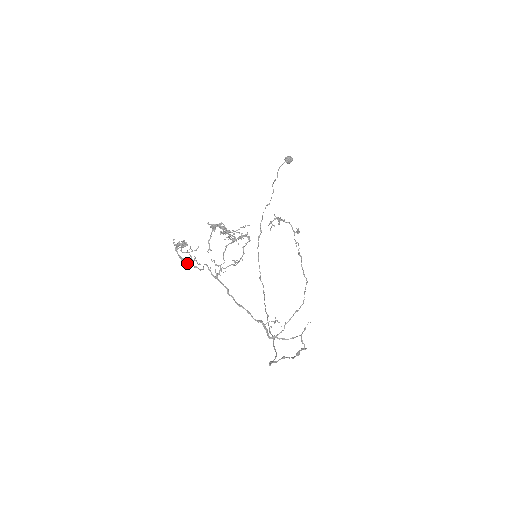
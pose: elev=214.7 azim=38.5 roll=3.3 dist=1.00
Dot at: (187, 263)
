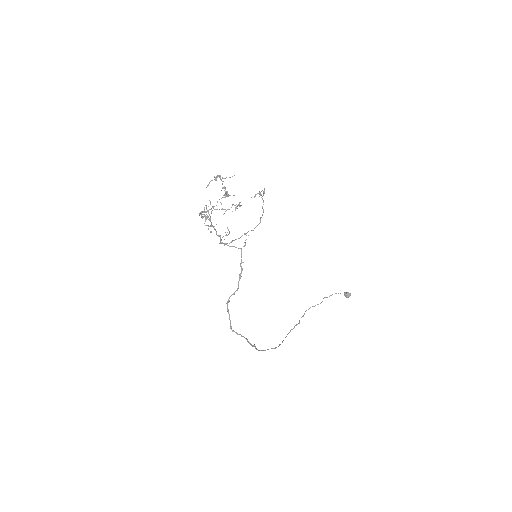
Dot at: (200, 213)
